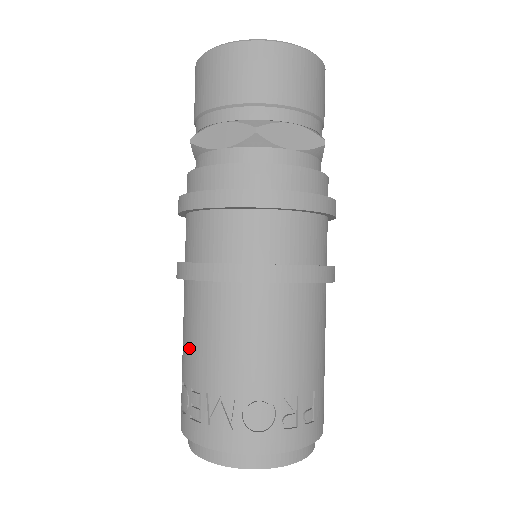
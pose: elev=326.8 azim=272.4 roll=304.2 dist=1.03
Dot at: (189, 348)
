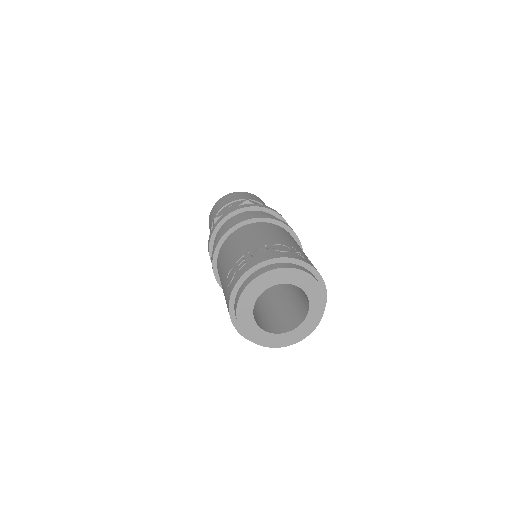
Dot at: (230, 256)
